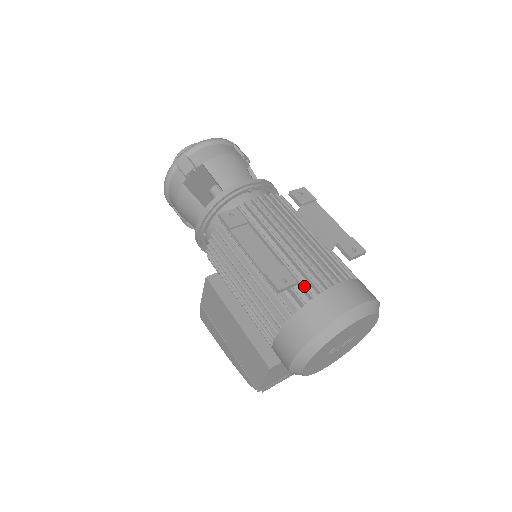
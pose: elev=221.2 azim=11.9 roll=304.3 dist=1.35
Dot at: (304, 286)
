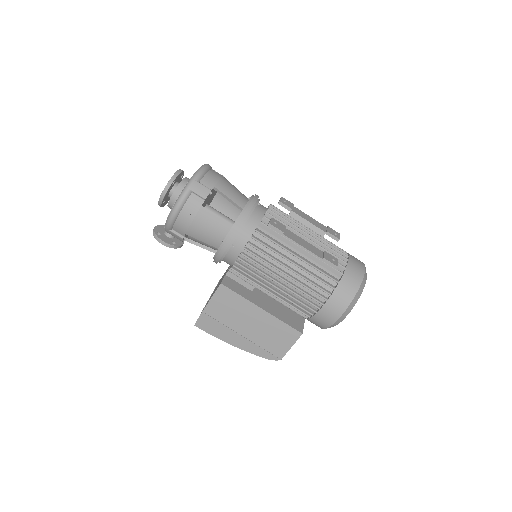
Dot at: occluded
